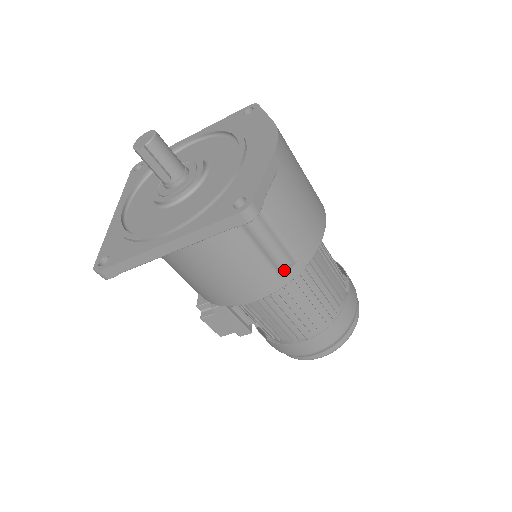
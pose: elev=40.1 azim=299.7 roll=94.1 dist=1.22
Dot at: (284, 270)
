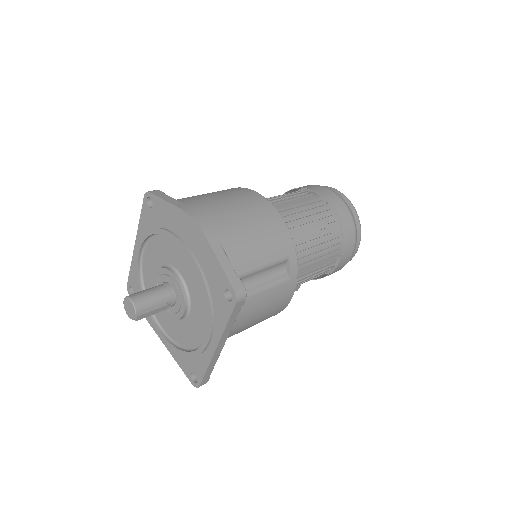
Dot at: (287, 271)
